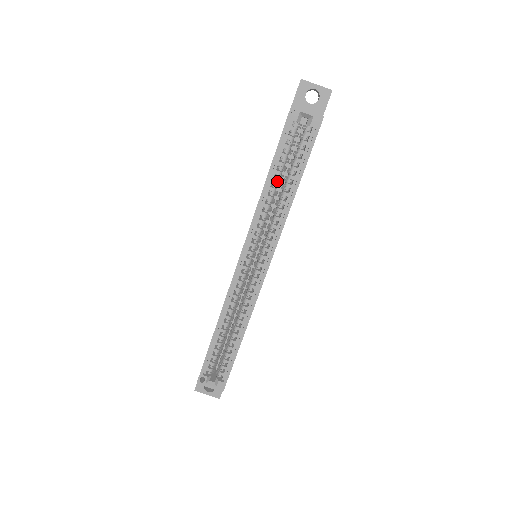
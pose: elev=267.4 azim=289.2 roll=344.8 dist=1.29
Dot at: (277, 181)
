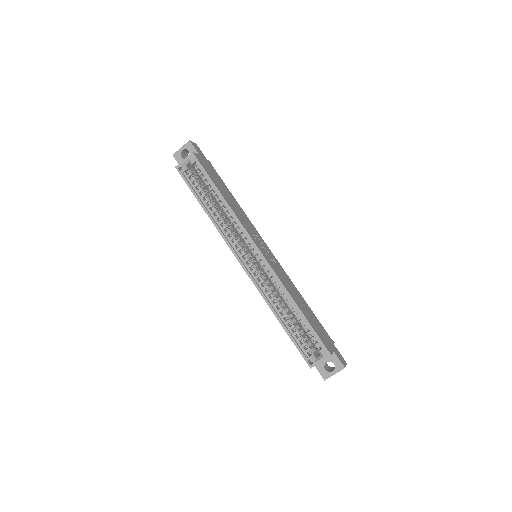
Dot at: (211, 205)
